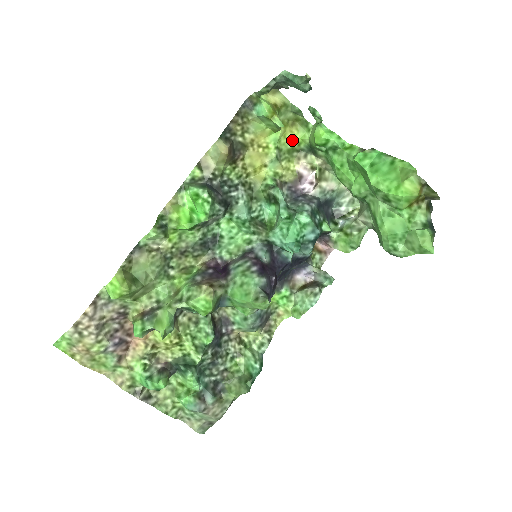
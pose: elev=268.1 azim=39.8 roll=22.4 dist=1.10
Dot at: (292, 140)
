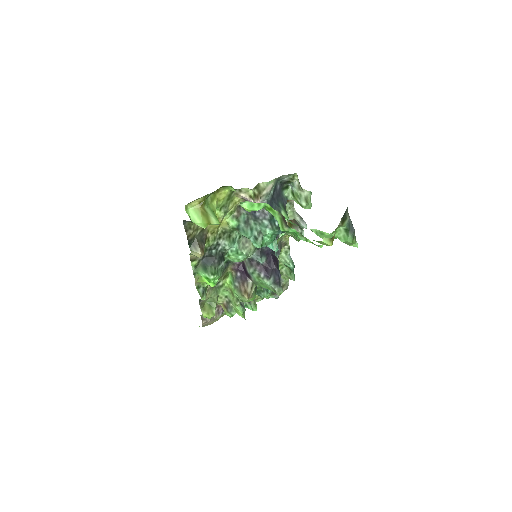
Dot at: (225, 196)
